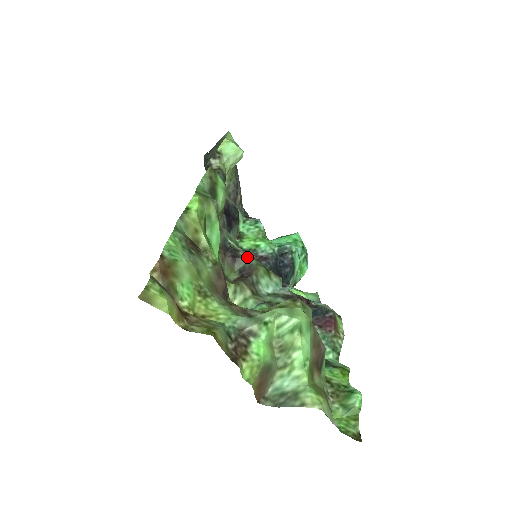
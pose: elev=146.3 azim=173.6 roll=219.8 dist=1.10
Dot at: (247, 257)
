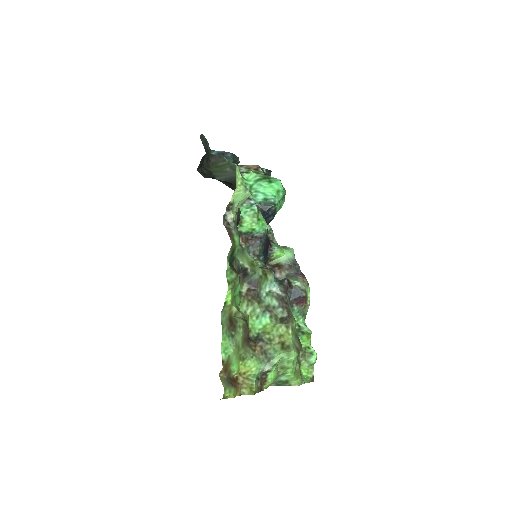
Dot at: (253, 274)
